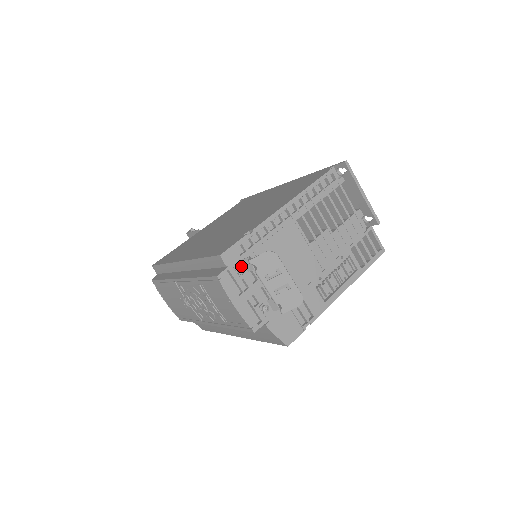
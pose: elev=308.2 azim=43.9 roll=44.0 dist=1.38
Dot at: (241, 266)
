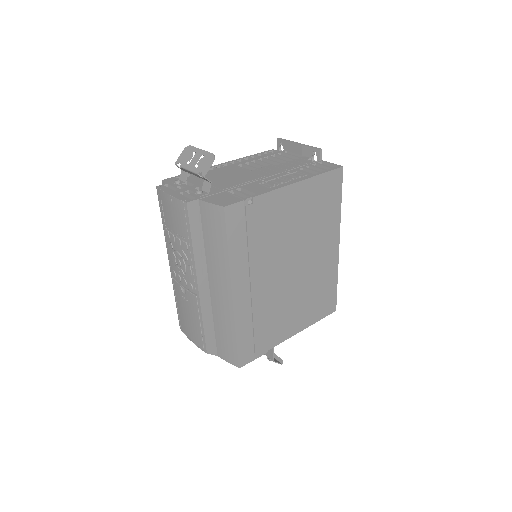
Dot at: (179, 181)
